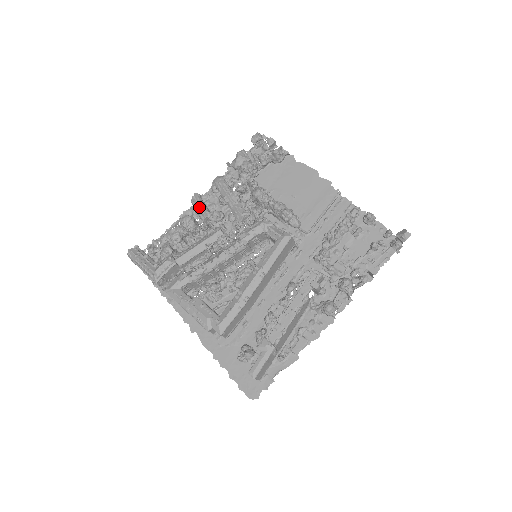
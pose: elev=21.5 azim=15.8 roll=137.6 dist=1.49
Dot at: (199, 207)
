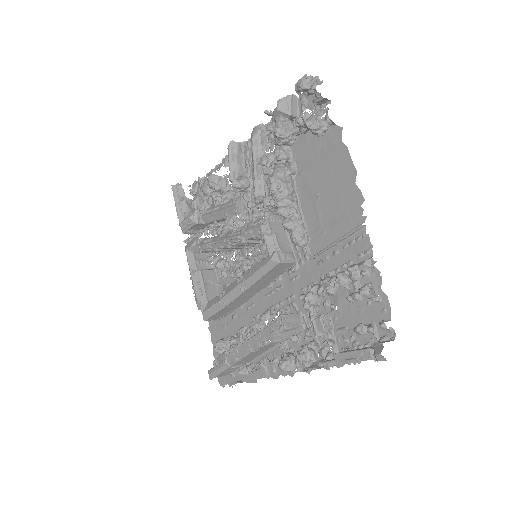
Dot at: occluded
